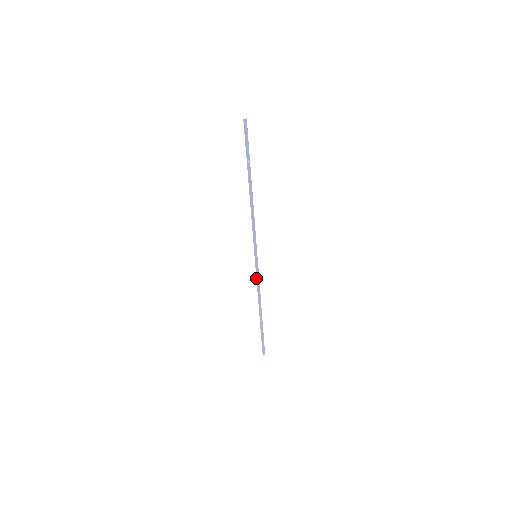
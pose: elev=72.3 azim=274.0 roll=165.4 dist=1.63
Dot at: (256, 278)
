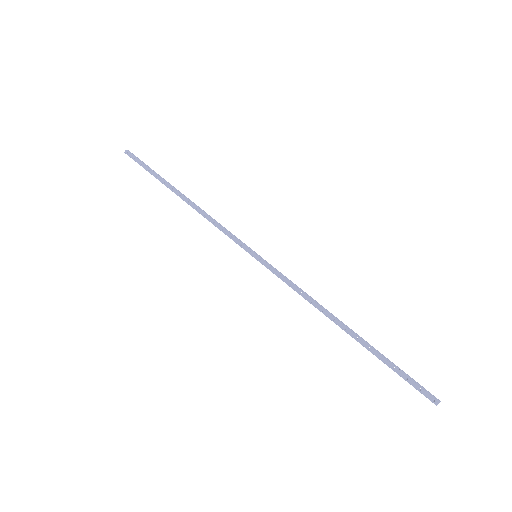
Dot at: occluded
